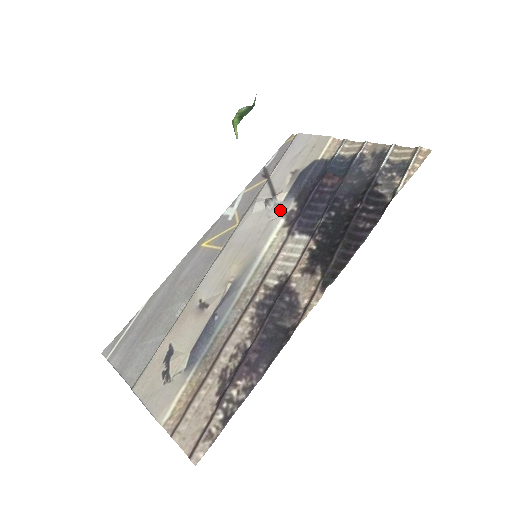
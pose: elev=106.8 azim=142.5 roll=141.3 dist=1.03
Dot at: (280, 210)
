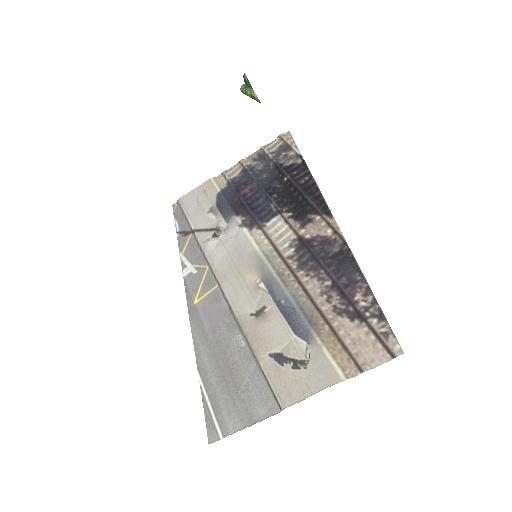
Dot at: (234, 228)
